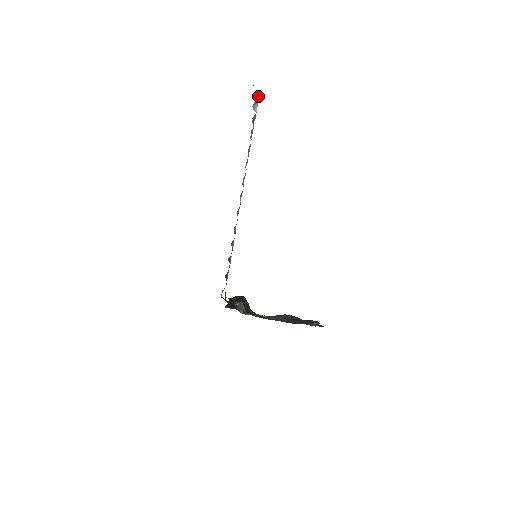
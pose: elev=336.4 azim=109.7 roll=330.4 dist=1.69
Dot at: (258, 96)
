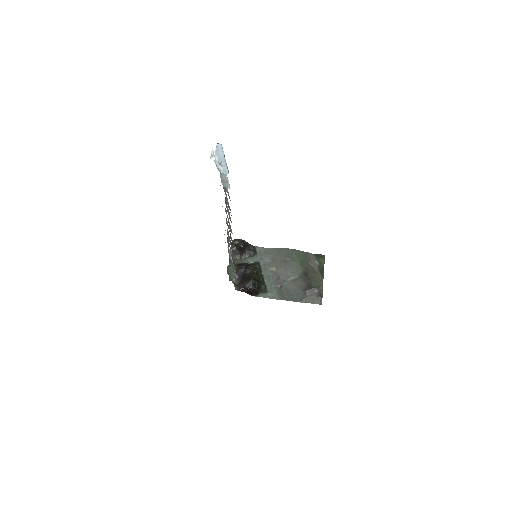
Dot at: occluded
